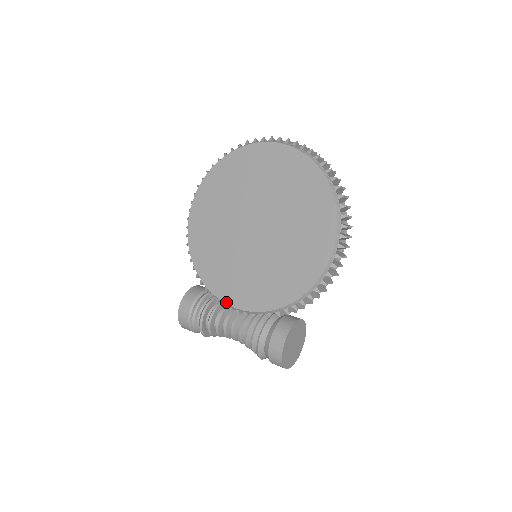
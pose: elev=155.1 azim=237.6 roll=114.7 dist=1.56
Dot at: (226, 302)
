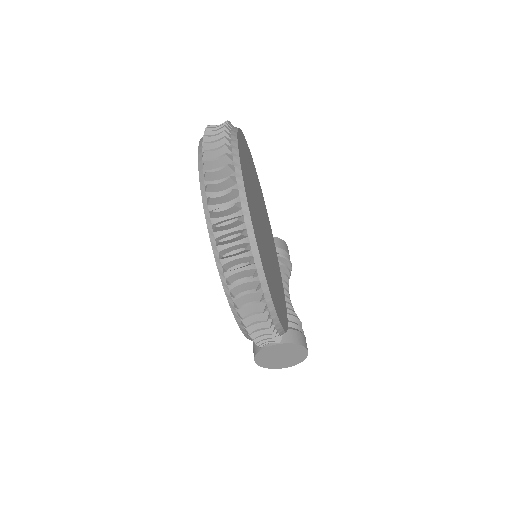
Dot at: occluded
